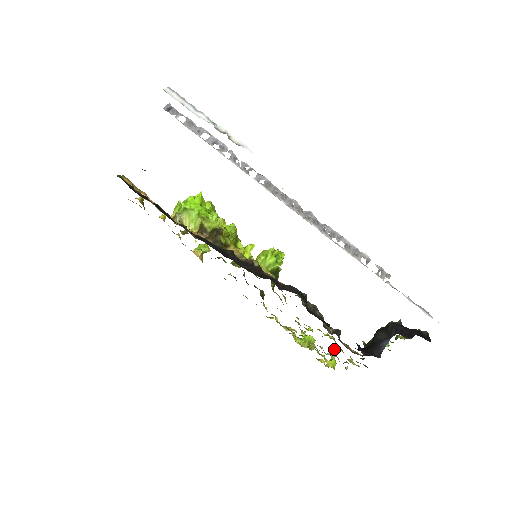
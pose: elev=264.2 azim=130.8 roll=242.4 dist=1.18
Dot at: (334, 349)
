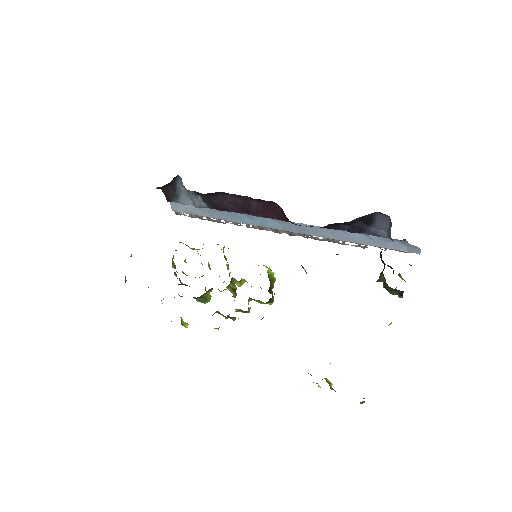
Dot at: occluded
